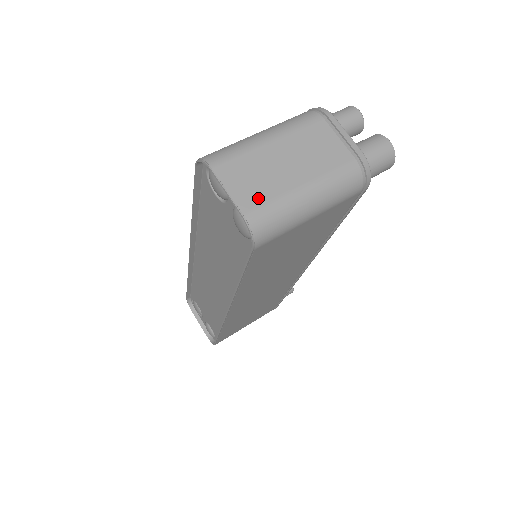
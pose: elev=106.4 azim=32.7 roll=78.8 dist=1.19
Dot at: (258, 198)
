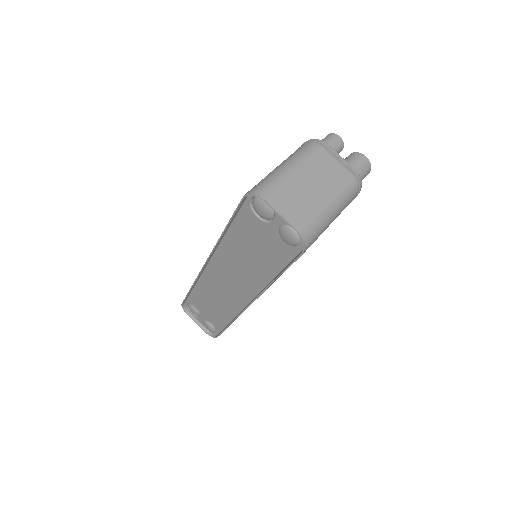
Dot at: (302, 216)
